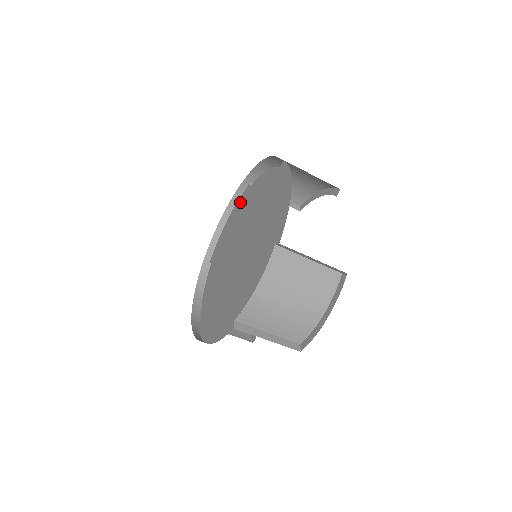
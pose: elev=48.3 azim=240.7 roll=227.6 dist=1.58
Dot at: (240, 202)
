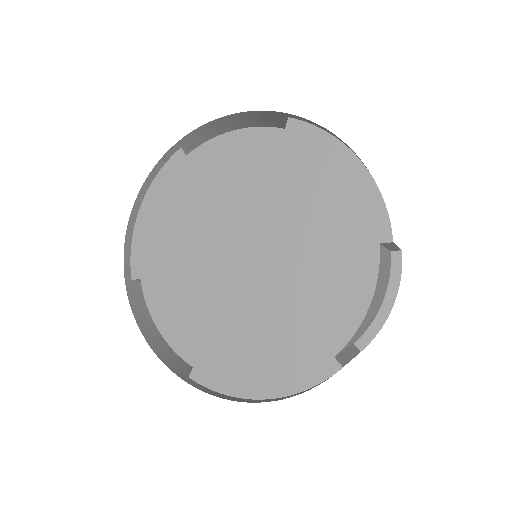
Dot at: (170, 179)
